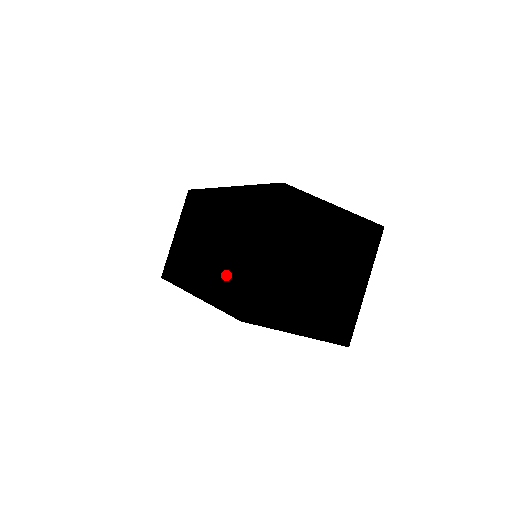
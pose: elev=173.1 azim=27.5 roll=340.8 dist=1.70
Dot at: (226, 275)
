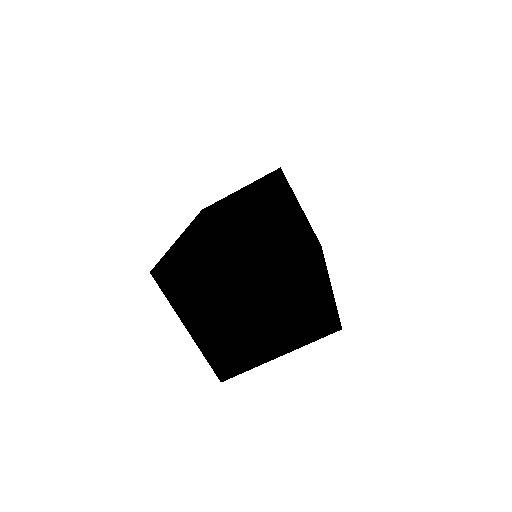
Dot at: (194, 238)
